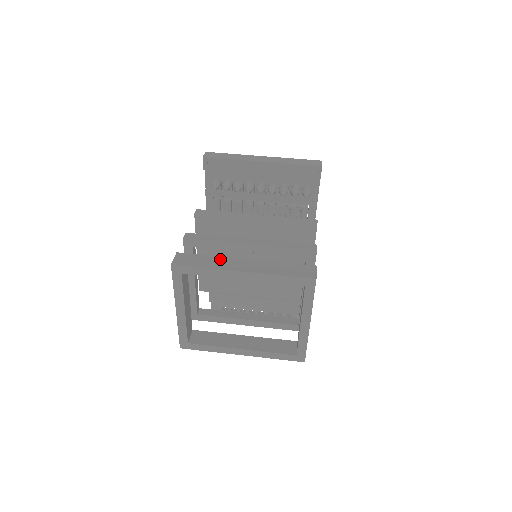
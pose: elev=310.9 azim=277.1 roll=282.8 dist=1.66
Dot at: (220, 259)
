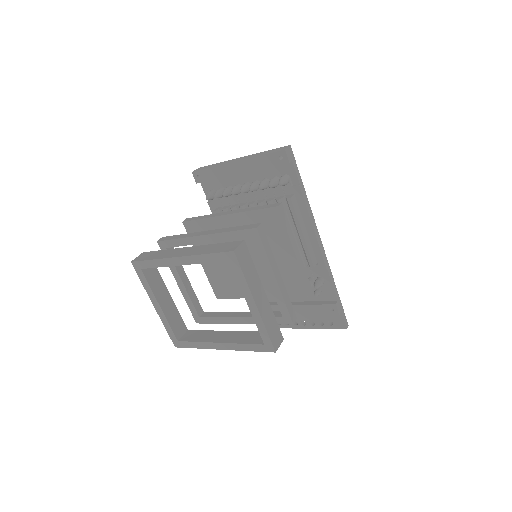
Dot at: (169, 251)
